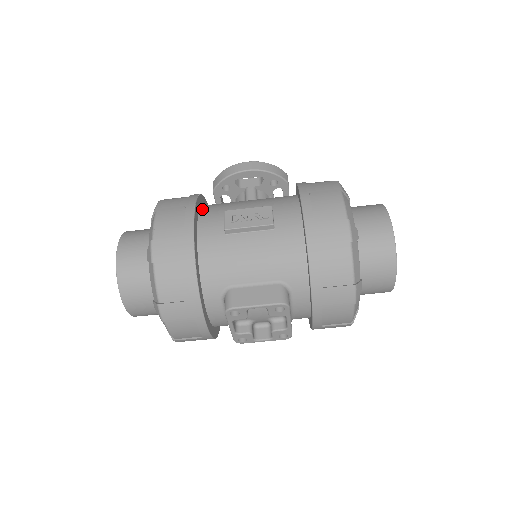
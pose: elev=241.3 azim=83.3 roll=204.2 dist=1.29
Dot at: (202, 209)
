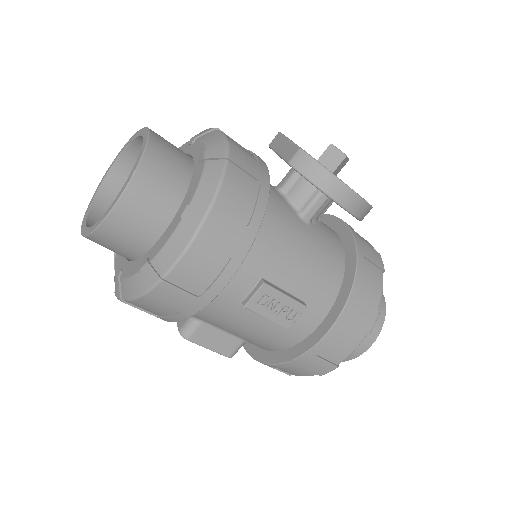
Dot at: occluded
